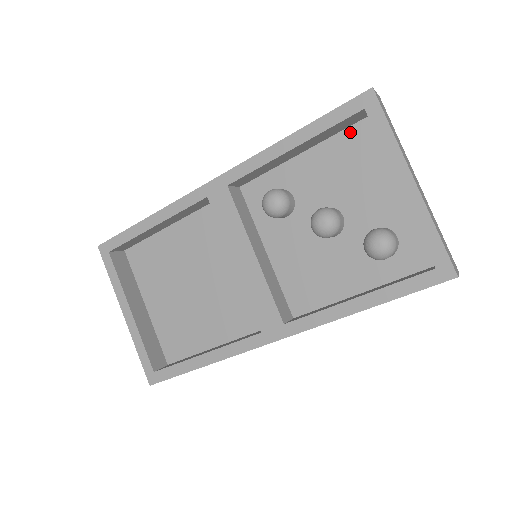
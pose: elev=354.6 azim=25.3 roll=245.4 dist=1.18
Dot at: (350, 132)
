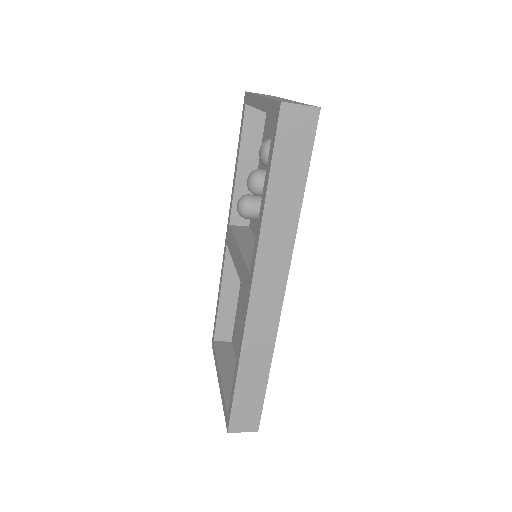
Dot at: (265, 127)
